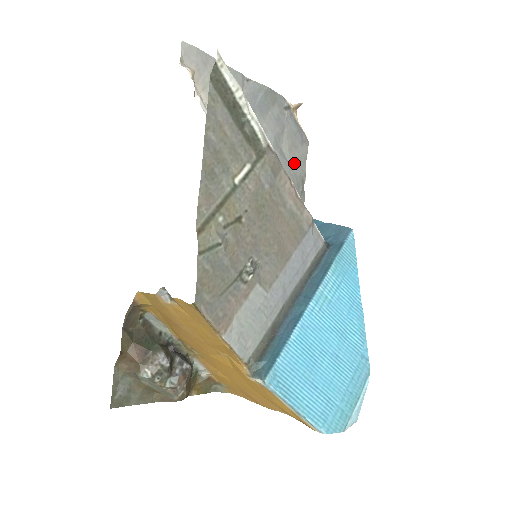
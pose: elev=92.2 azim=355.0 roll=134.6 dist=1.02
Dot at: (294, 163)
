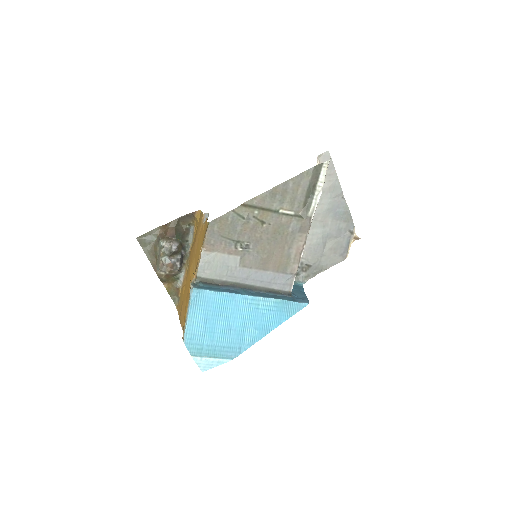
Dot at: (326, 257)
